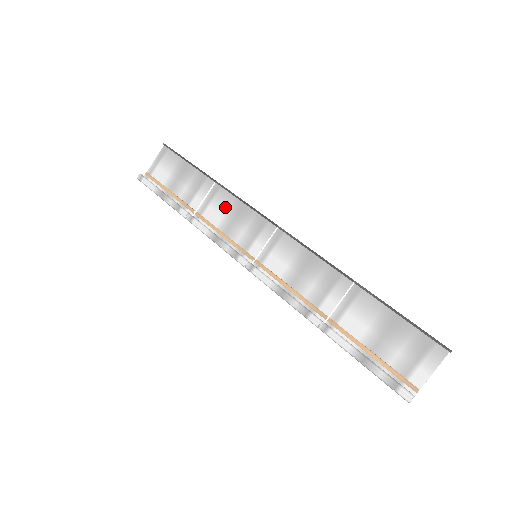
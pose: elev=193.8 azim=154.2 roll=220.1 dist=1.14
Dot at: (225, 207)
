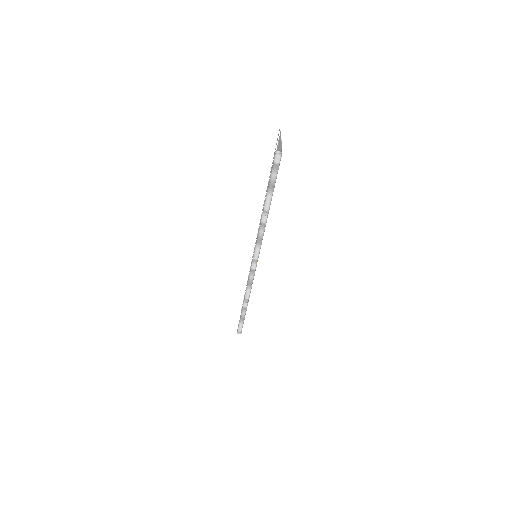
Dot at: occluded
